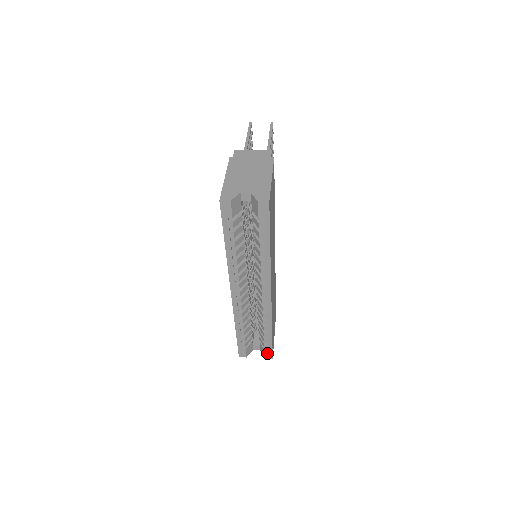
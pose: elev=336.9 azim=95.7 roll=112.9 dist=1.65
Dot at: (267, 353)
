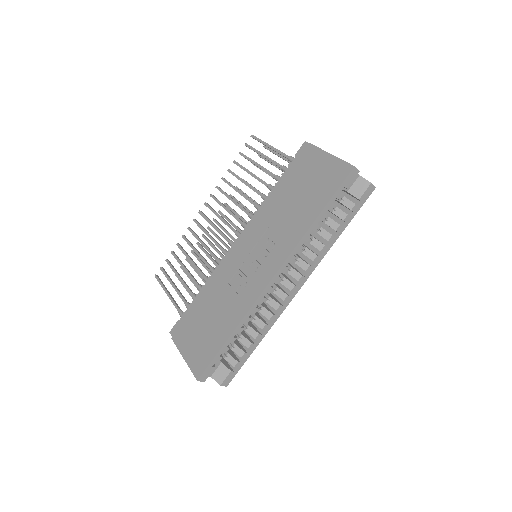
Dot at: (229, 376)
